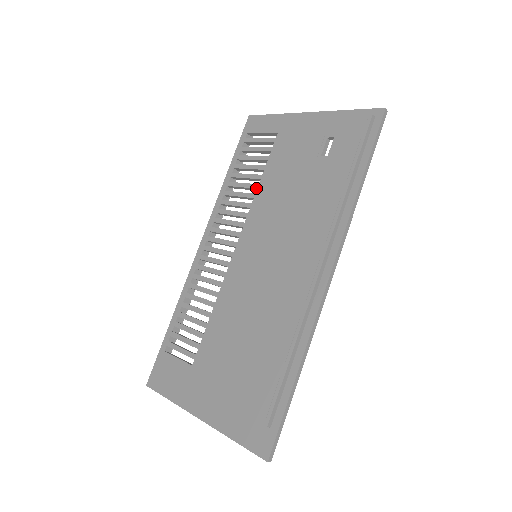
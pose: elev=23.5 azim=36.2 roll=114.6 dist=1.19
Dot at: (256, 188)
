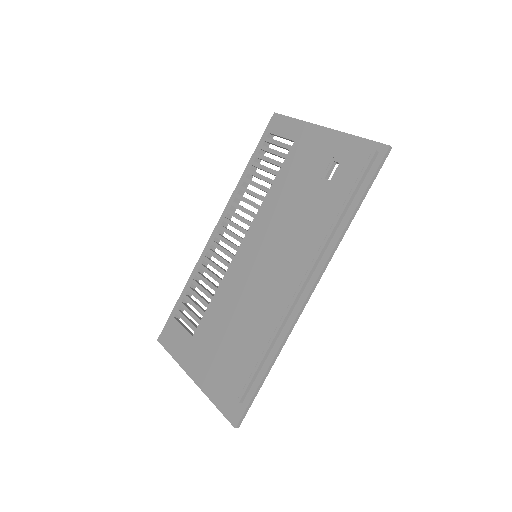
Dot at: (266, 192)
